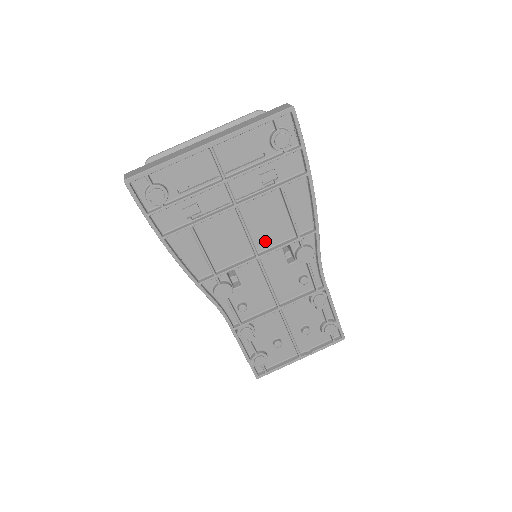
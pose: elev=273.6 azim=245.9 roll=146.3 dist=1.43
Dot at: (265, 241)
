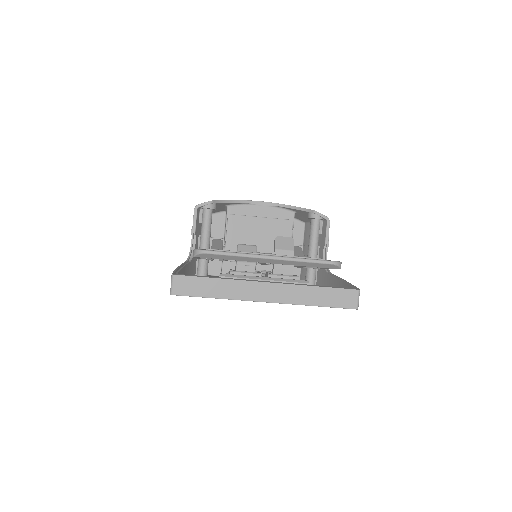
Dot at: occluded
